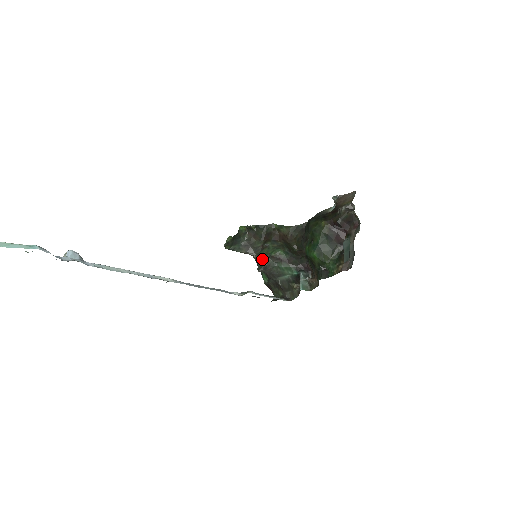
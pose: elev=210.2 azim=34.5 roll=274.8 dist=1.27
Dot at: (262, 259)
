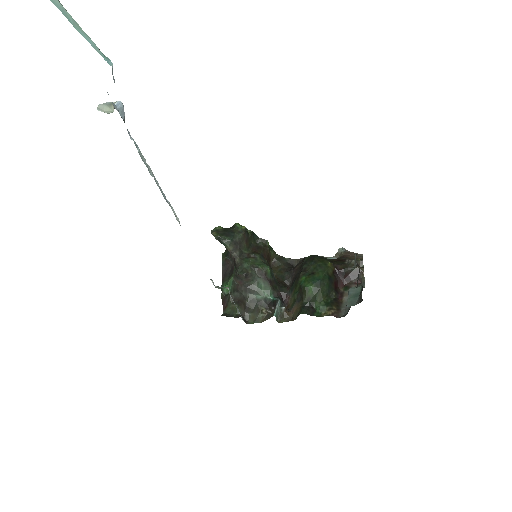
Dot at: (247, 265)
